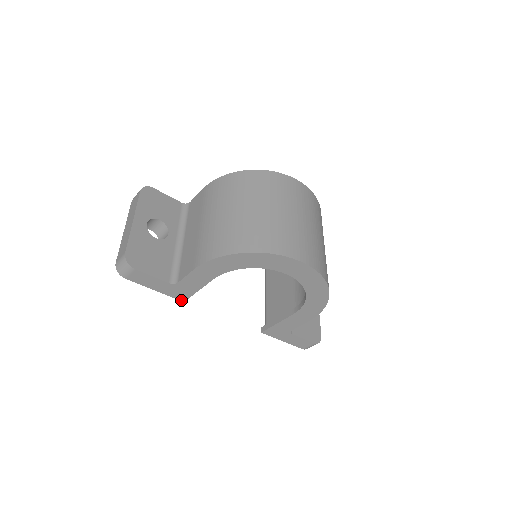
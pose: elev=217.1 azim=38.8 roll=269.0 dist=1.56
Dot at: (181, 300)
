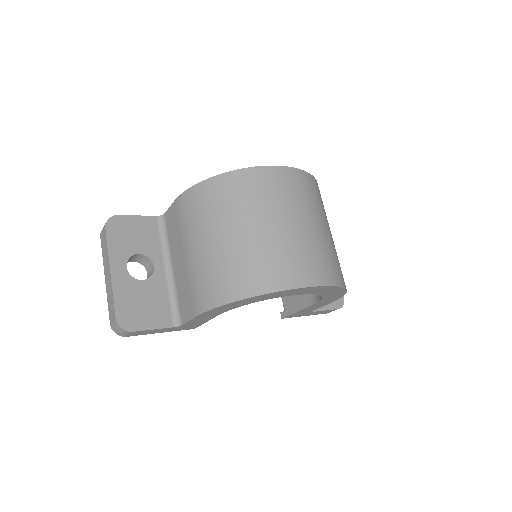
Dot at: occluded
